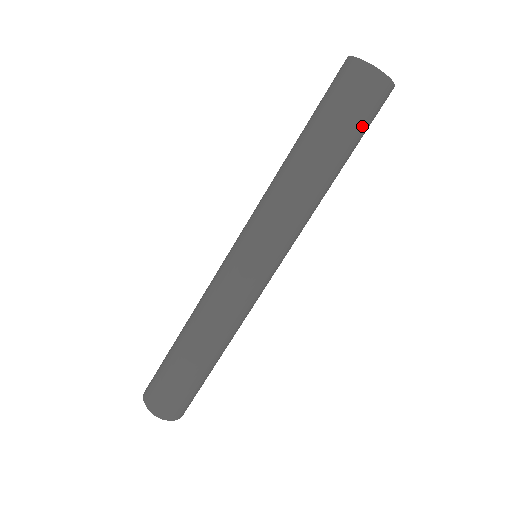
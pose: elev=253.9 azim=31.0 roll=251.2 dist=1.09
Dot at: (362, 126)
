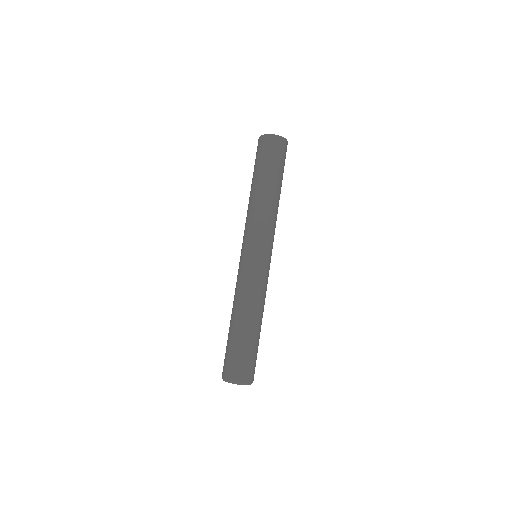
Dot at: (273, 161)
